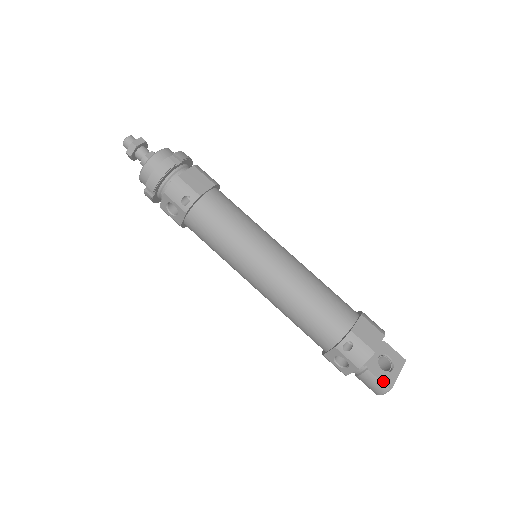
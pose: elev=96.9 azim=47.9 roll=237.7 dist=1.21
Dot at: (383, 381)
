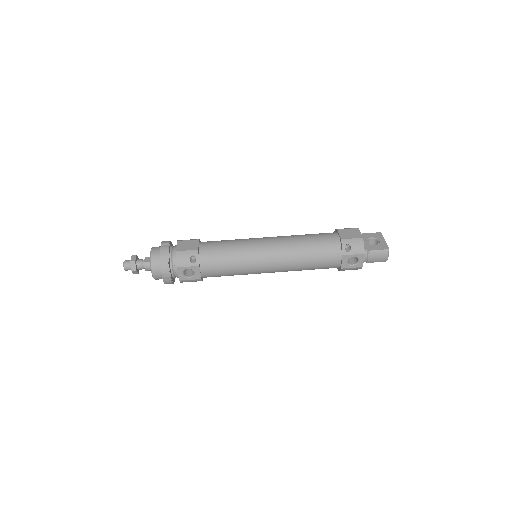
Dot at: (381, 249)
